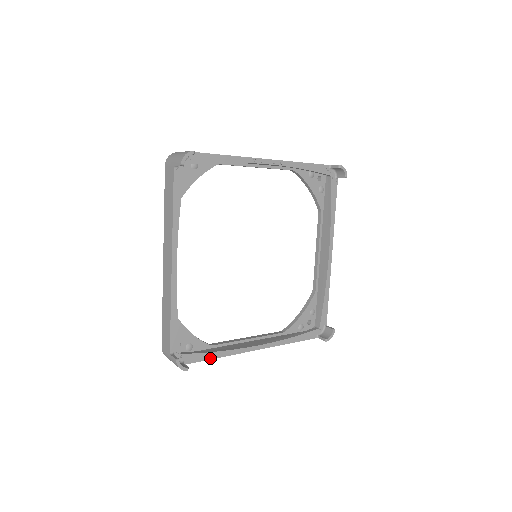
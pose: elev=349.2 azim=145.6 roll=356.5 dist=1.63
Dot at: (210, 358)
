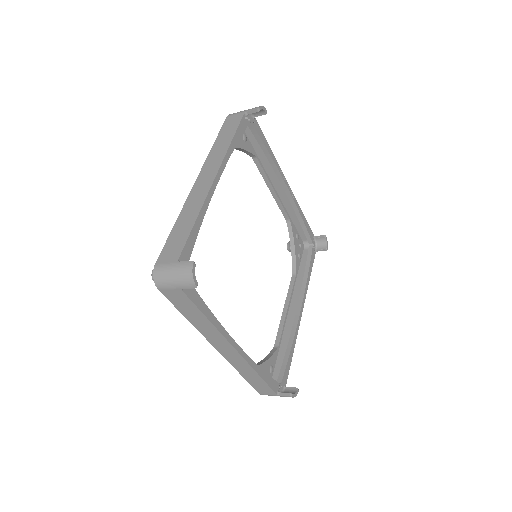
Dot at: (203, 311)
